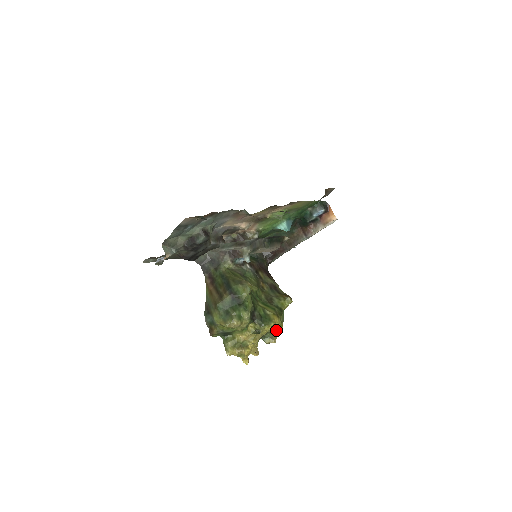
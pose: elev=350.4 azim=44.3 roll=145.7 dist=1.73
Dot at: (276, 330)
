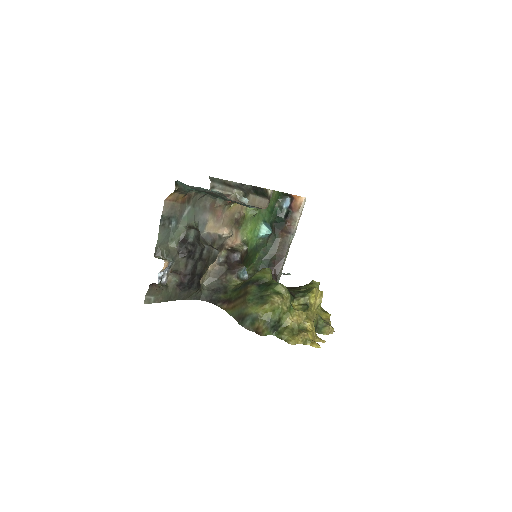
Dot at: (325, 319)
